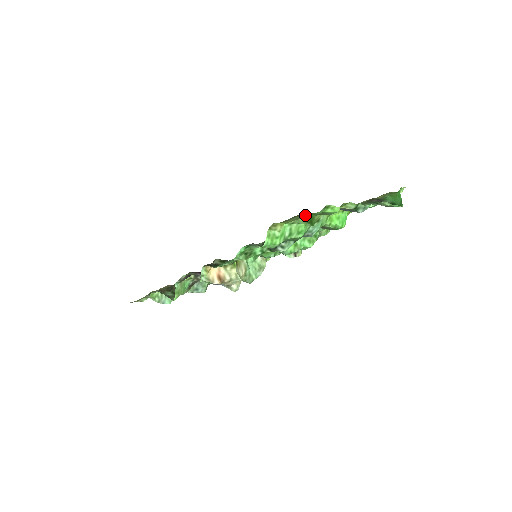
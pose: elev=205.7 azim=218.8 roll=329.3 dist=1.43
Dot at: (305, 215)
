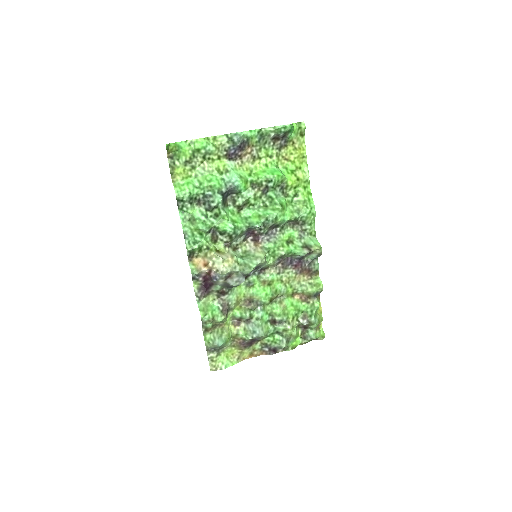
Dot at: (171, 151)
